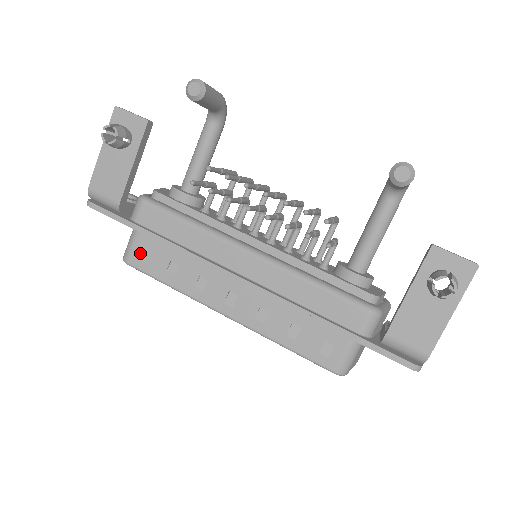
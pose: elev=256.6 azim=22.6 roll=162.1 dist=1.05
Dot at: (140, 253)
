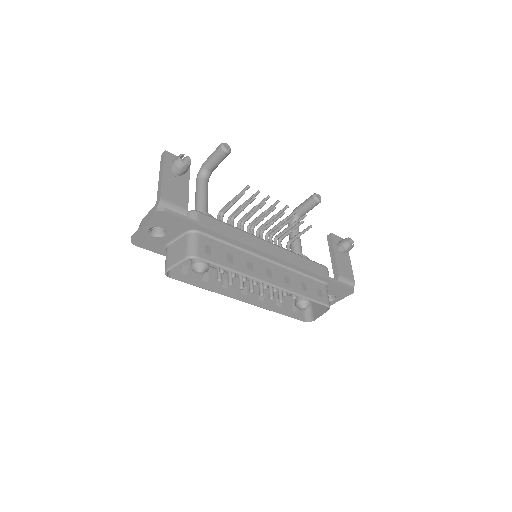
Dot at: (204, 249)
